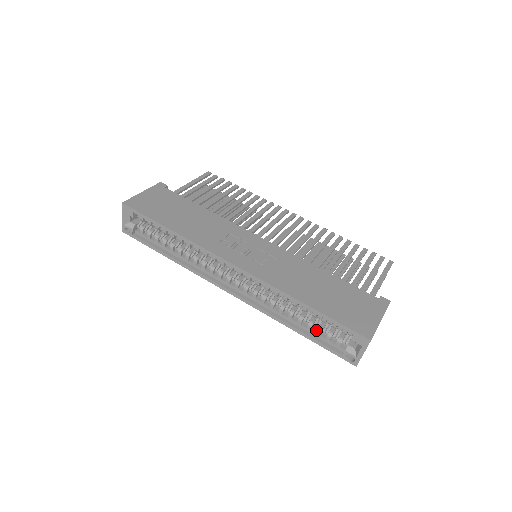
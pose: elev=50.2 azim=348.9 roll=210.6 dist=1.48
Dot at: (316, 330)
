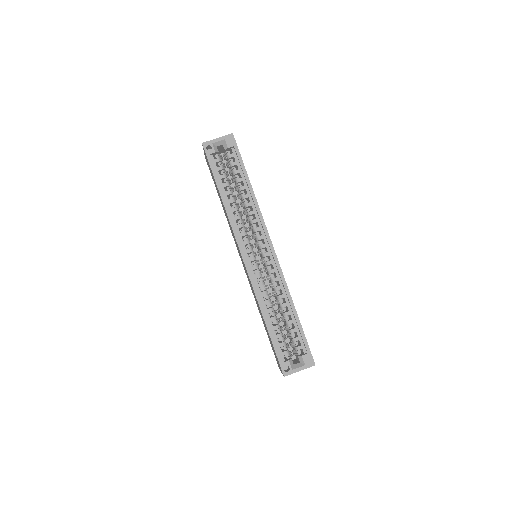
Dot at: occluded
